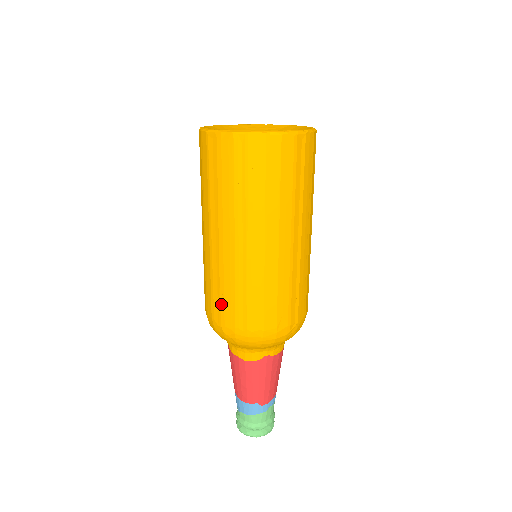
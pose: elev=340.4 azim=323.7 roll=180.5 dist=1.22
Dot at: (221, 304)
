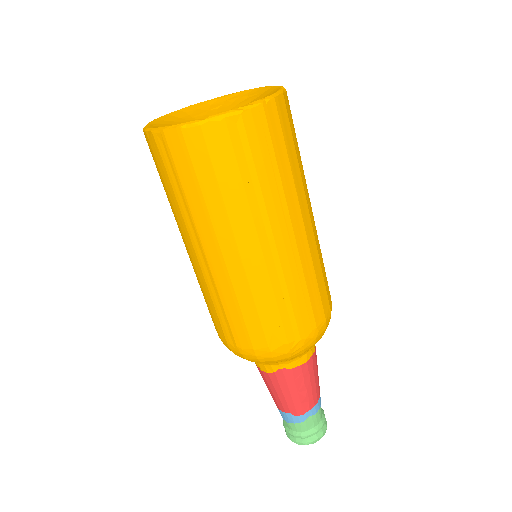
Dot at: (211, 316)
